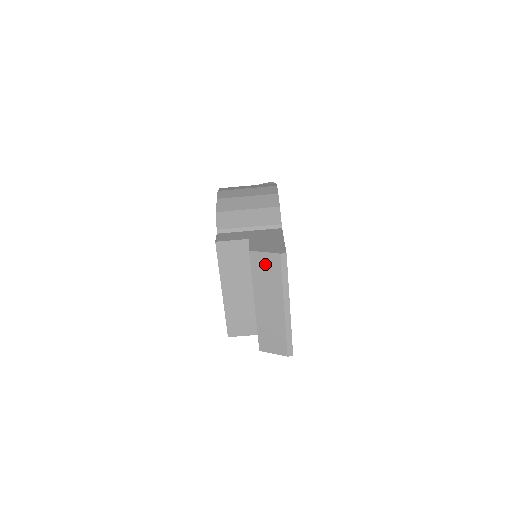
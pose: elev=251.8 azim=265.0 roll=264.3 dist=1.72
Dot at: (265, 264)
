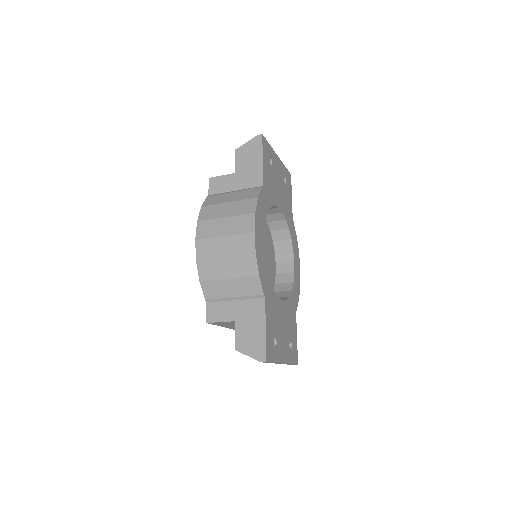
Dot at: occluded
